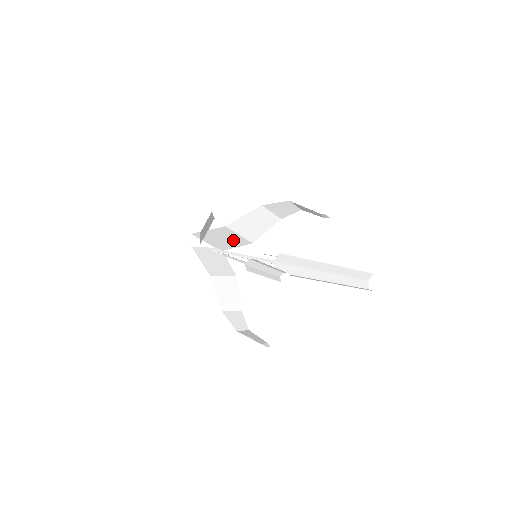
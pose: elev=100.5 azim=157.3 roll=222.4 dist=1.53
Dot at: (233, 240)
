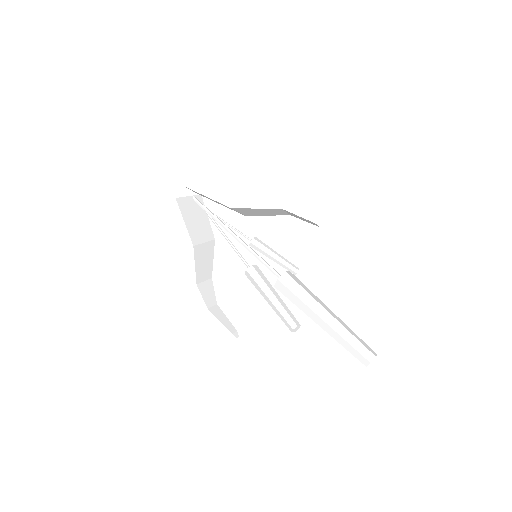
Dot at: (225, 206)
